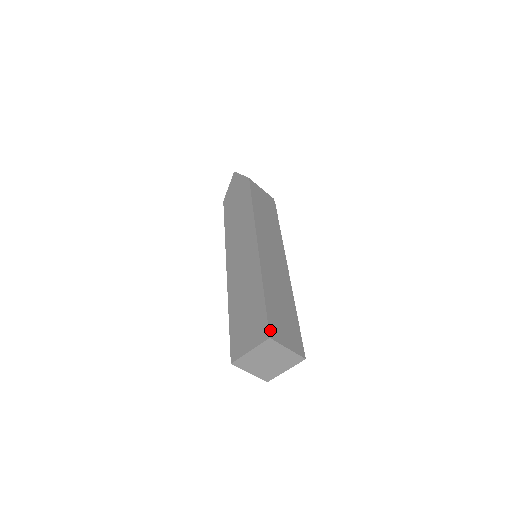
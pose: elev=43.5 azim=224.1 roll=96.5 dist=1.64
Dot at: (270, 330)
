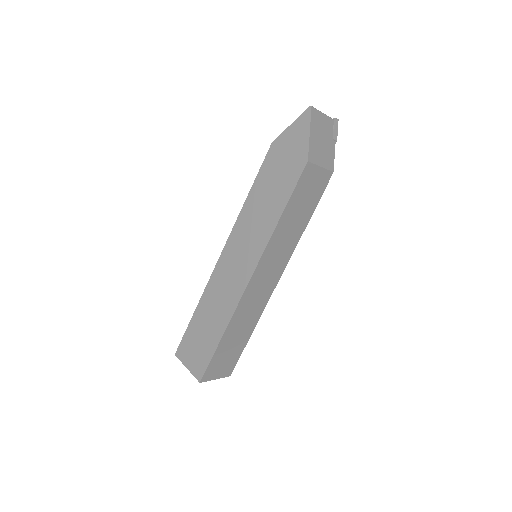
Dot at: (204, 376)
